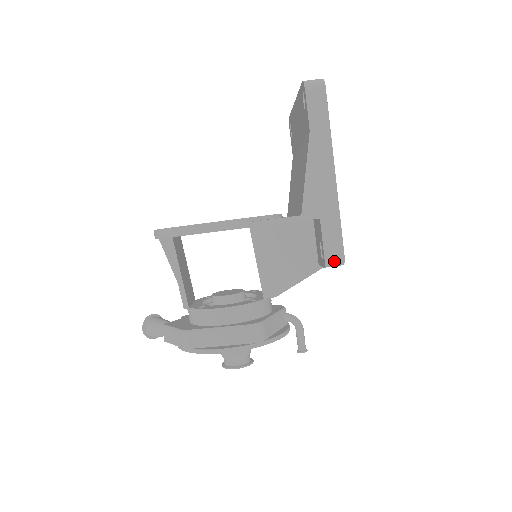
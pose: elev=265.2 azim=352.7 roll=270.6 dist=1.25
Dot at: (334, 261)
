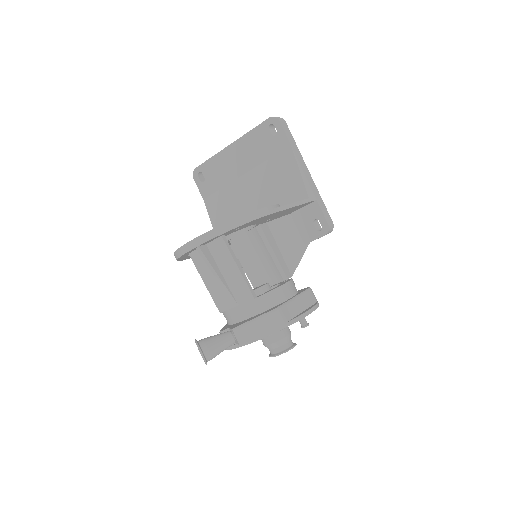
Dot at: (331, 228)
